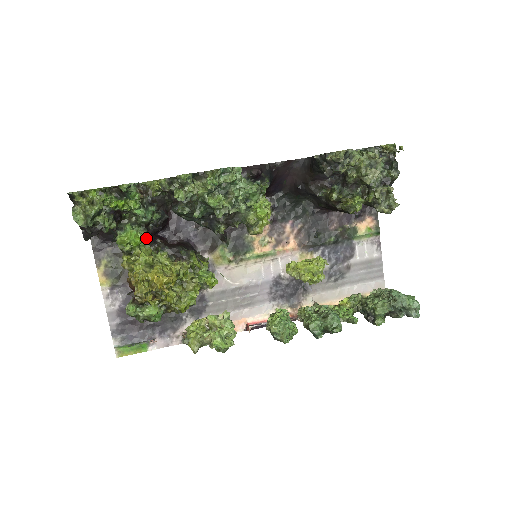
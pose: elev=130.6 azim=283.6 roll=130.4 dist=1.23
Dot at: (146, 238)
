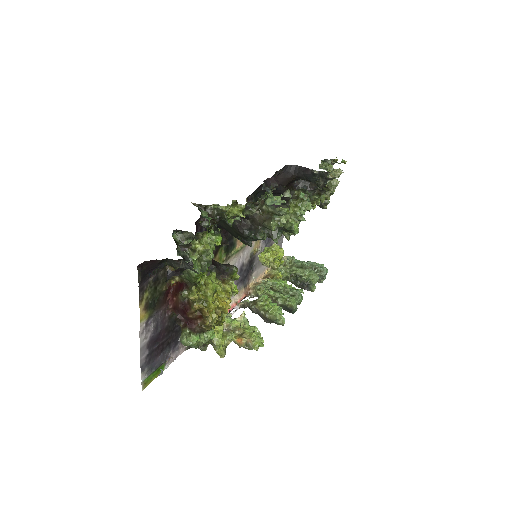
Dot at: occluded
